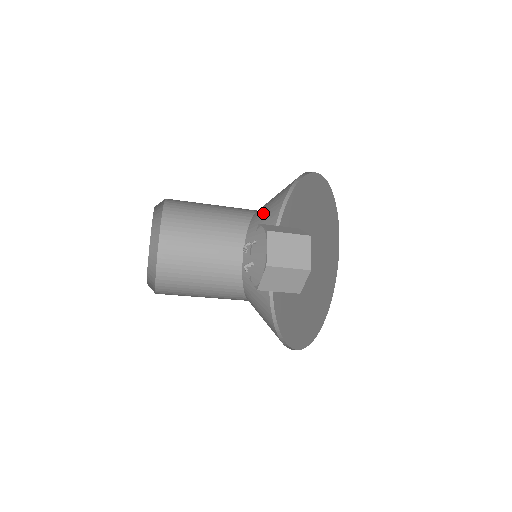
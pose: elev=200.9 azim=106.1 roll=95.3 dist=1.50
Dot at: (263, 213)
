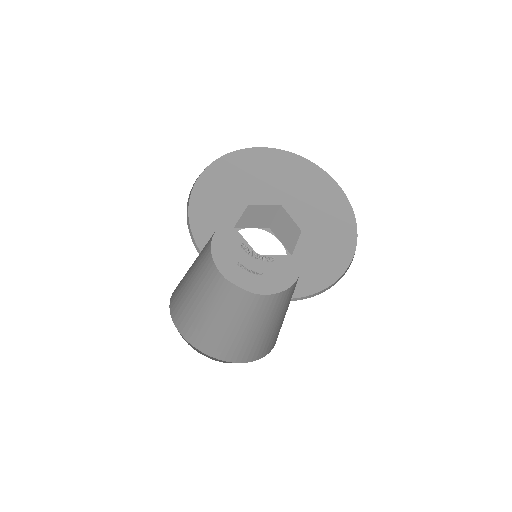
Dot at: occluded
